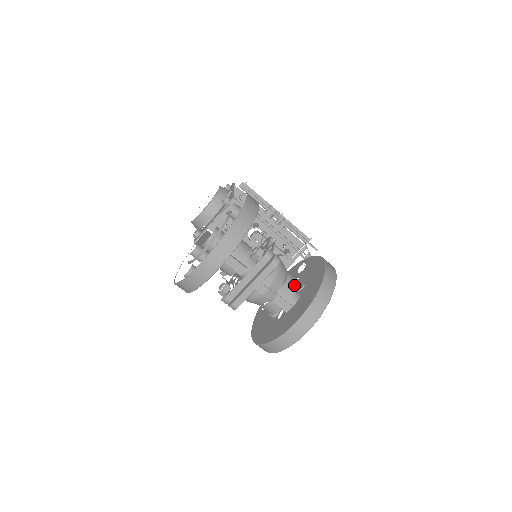
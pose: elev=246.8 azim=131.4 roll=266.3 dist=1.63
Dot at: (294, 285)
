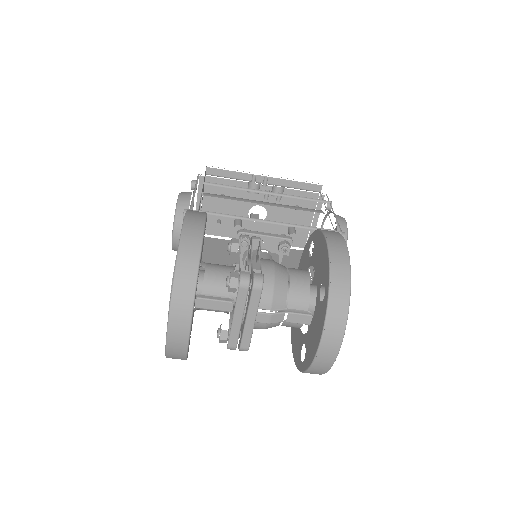
Dot at: (303, 288)
